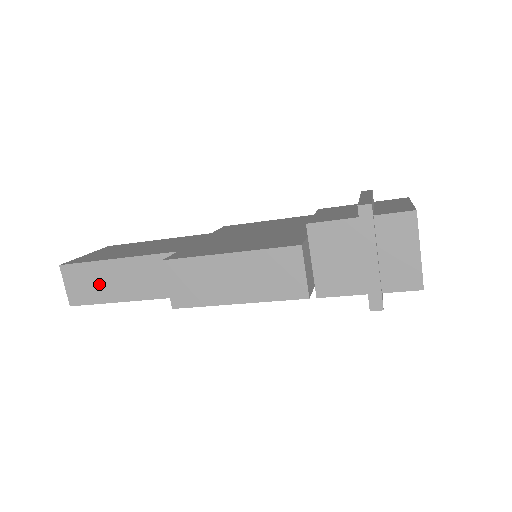
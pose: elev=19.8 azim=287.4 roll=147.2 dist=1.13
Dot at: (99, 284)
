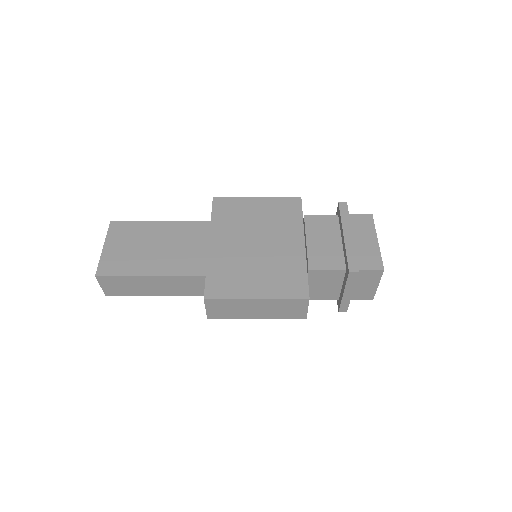
Dot at: (133, 287)
